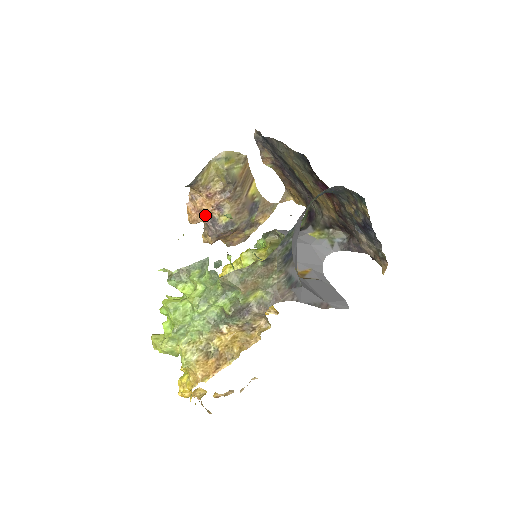
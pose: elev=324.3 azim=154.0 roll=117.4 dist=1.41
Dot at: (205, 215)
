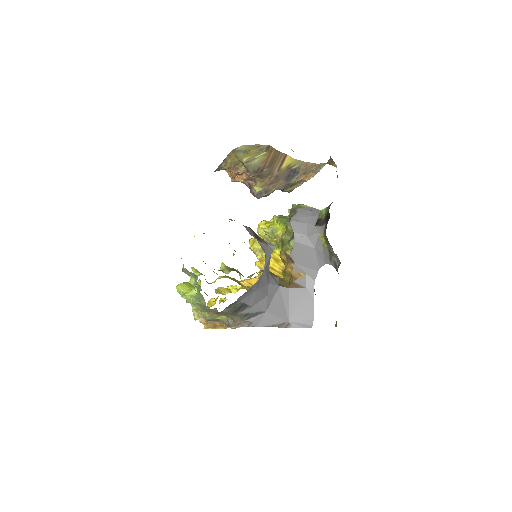
Dot at: occluded
